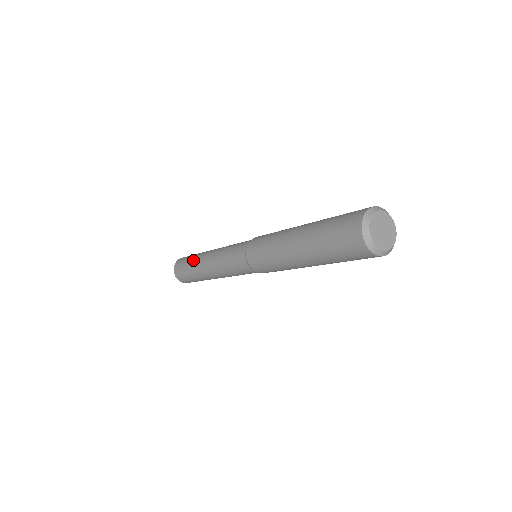
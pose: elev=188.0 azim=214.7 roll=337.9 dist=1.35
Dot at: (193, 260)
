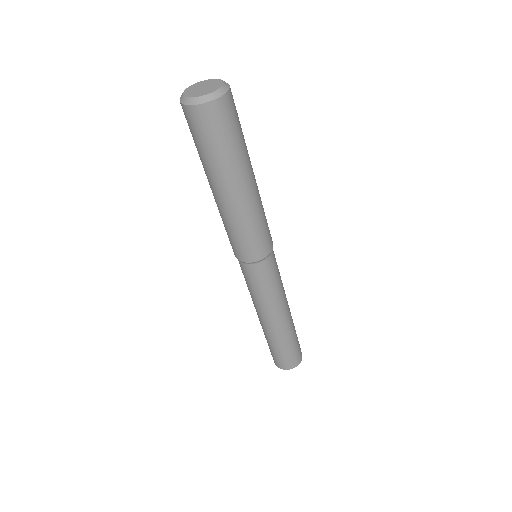
Dot at: occluded
